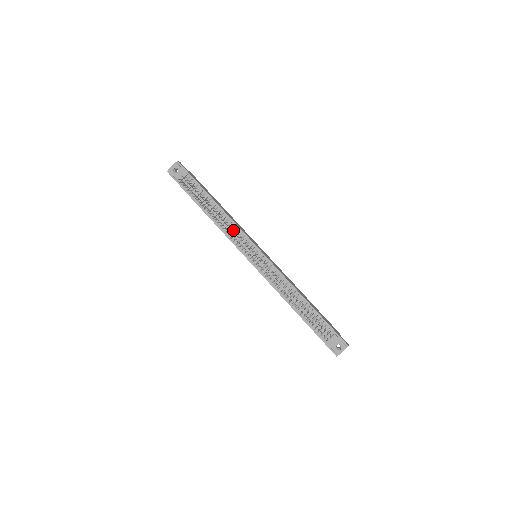
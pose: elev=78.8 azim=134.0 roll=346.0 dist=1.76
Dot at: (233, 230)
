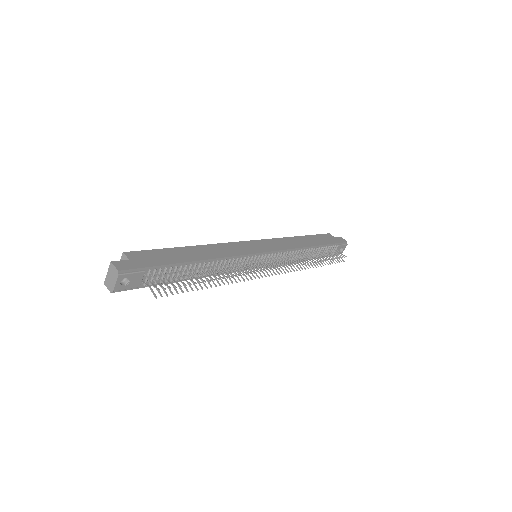
Dot at: (232, 264)
